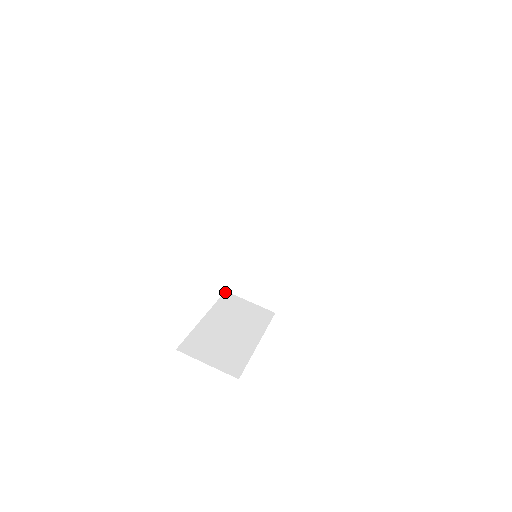
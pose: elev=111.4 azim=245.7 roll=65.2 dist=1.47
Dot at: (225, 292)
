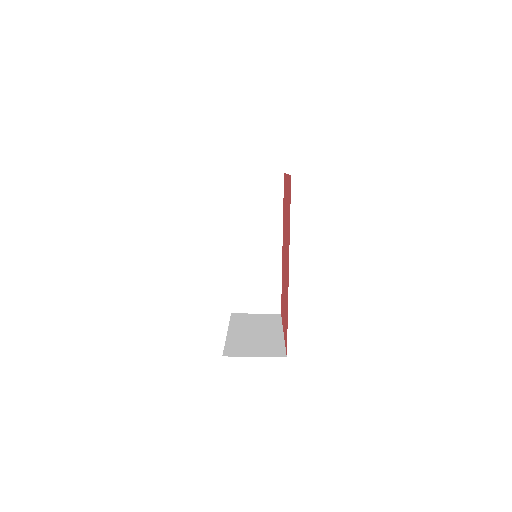
Dot at: (231, 314)
